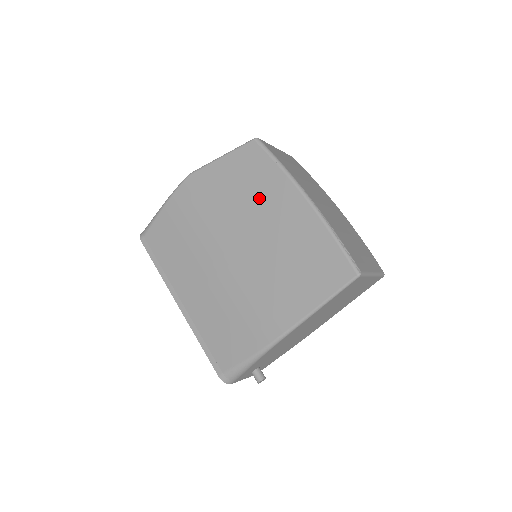
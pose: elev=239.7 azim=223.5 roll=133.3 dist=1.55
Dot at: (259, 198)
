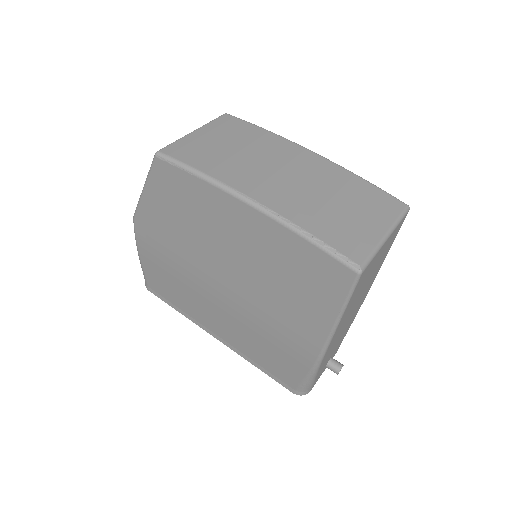
Dot at: (205, 220)
